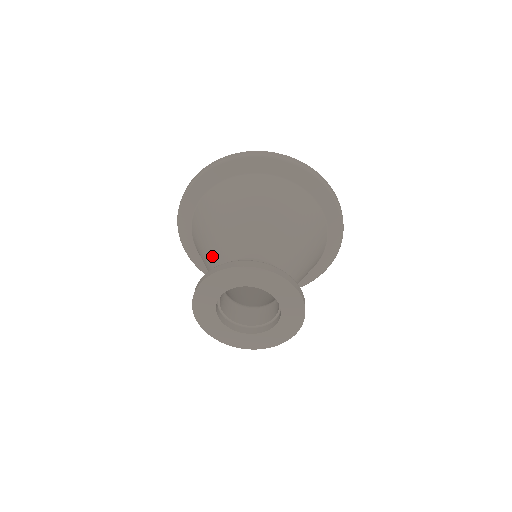
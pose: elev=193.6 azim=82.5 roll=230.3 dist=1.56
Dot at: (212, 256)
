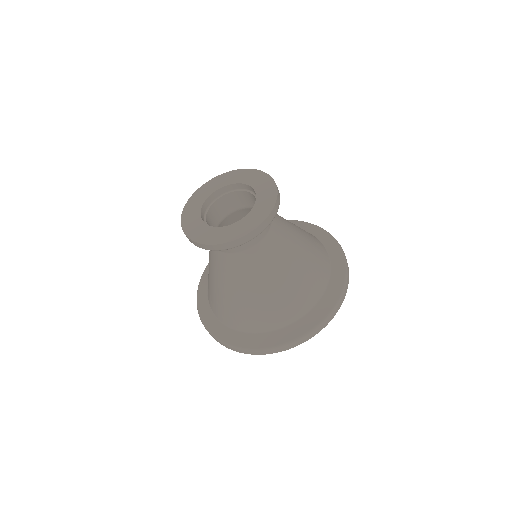
Dot at: occluded
